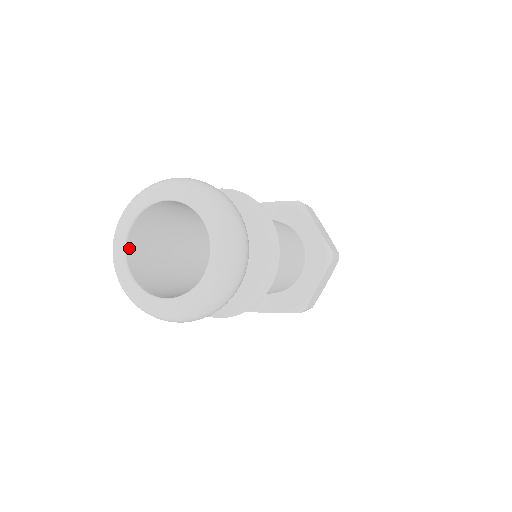
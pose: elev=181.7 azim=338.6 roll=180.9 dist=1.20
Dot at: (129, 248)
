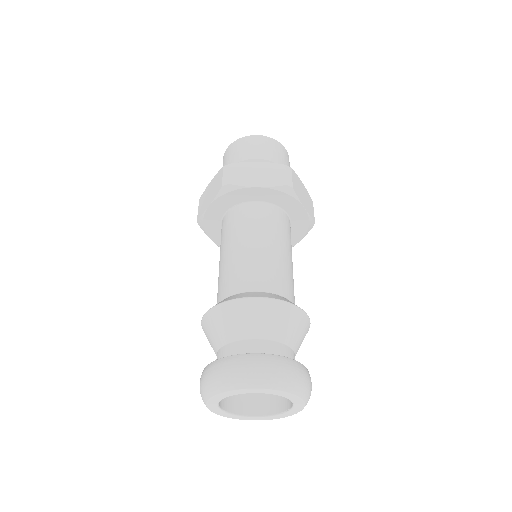
Dot at: occluded
